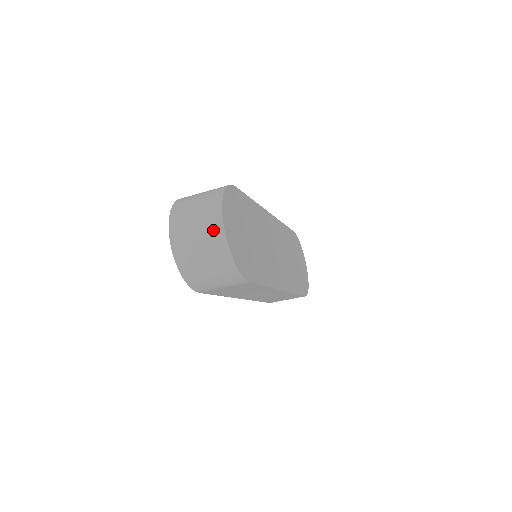
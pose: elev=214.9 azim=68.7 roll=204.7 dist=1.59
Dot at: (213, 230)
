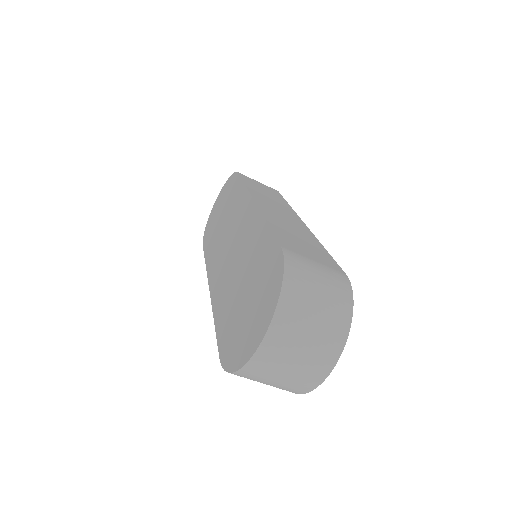
Dot at: (317, 368)
